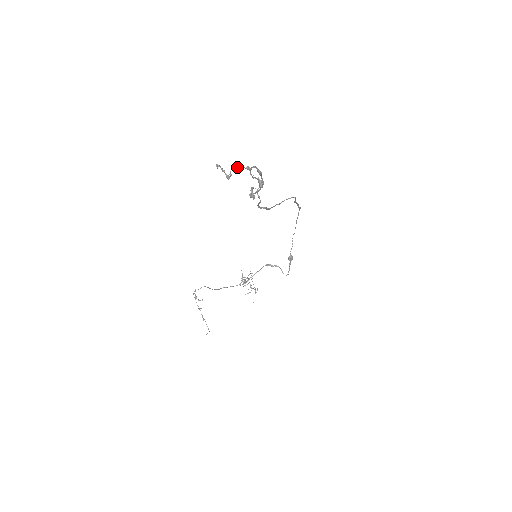
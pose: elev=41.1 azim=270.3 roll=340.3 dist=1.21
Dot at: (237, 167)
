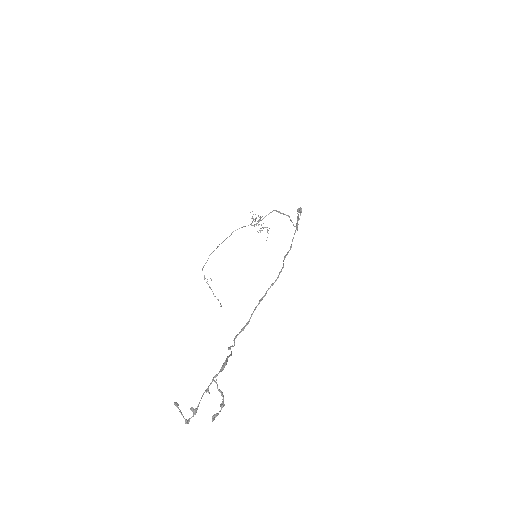
Dot at: (194, 414)
